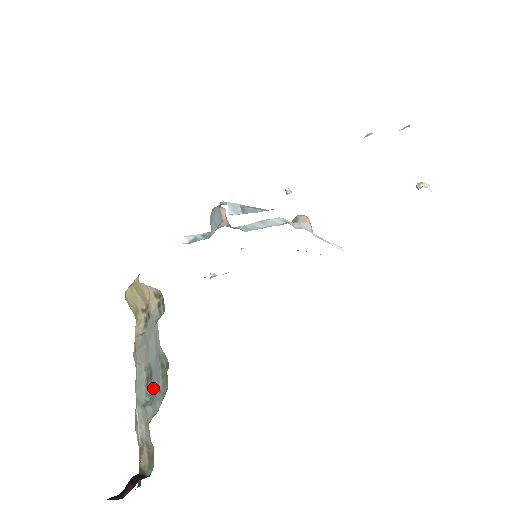
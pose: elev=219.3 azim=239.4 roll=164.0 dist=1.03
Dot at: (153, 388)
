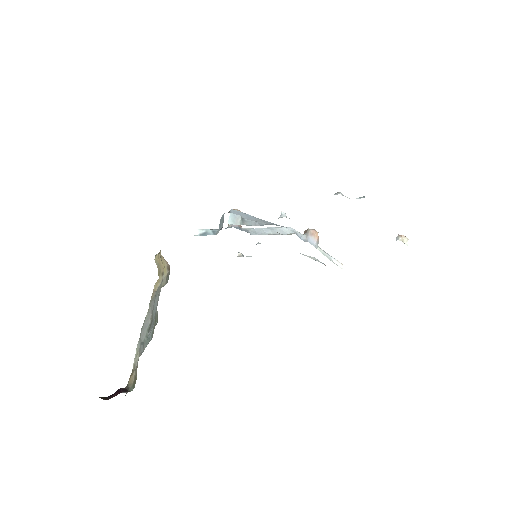
Dot at: (148, 334)
